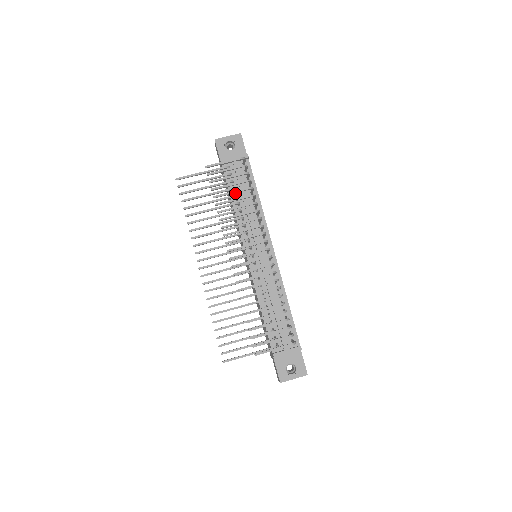
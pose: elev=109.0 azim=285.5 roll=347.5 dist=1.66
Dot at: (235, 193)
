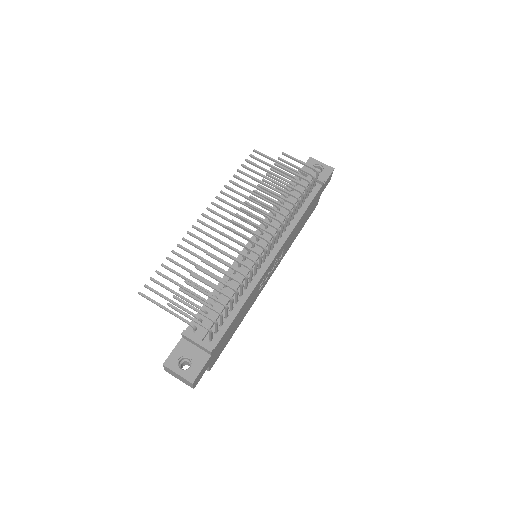
Dot at: (287, 196)
